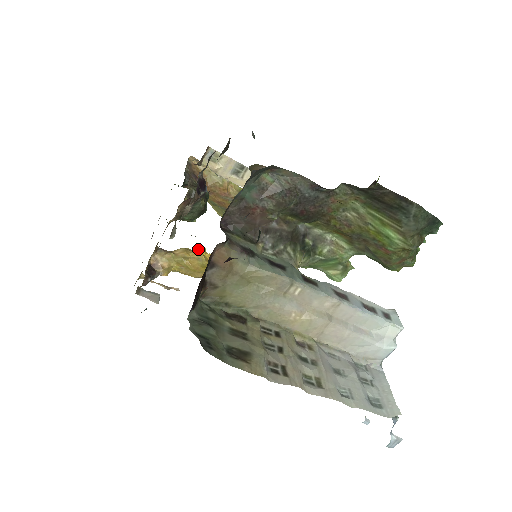
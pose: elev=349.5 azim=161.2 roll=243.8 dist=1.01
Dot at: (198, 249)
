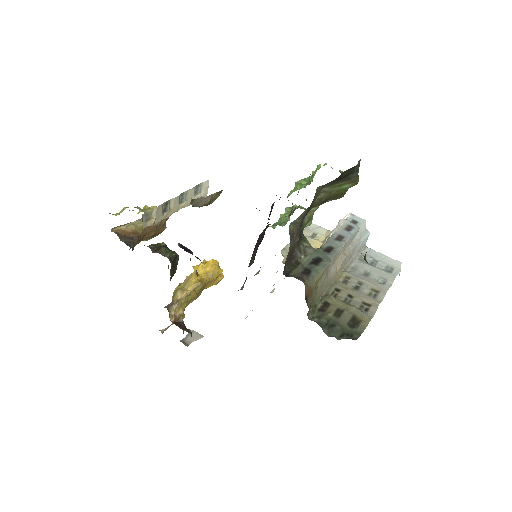
Dot at: (188, 281)
